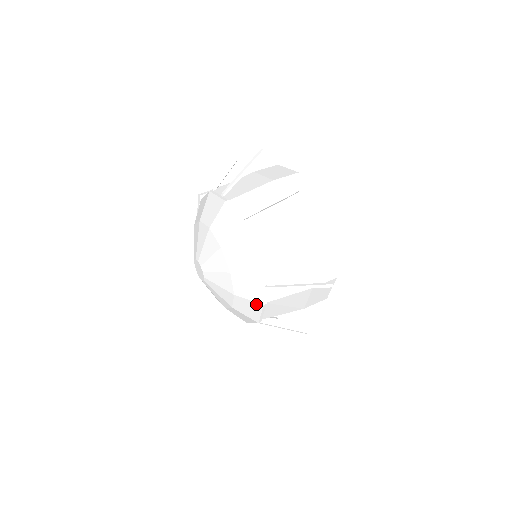
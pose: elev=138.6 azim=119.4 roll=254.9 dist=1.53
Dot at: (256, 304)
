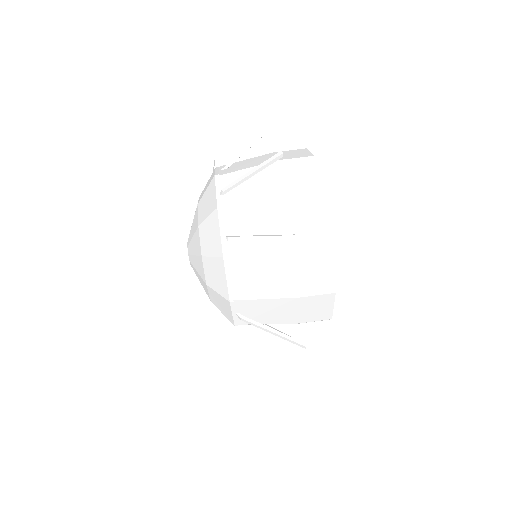
Dot at: (229, 320)
